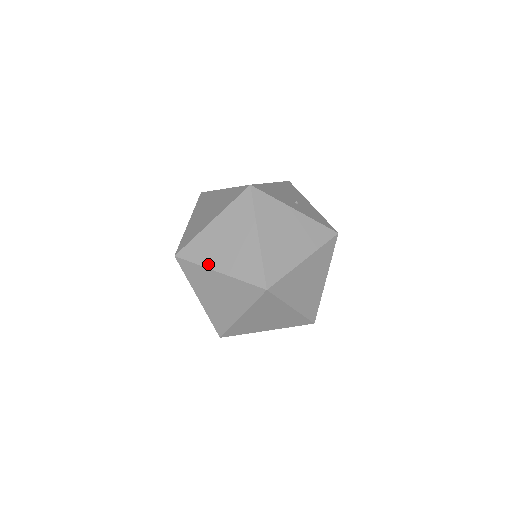
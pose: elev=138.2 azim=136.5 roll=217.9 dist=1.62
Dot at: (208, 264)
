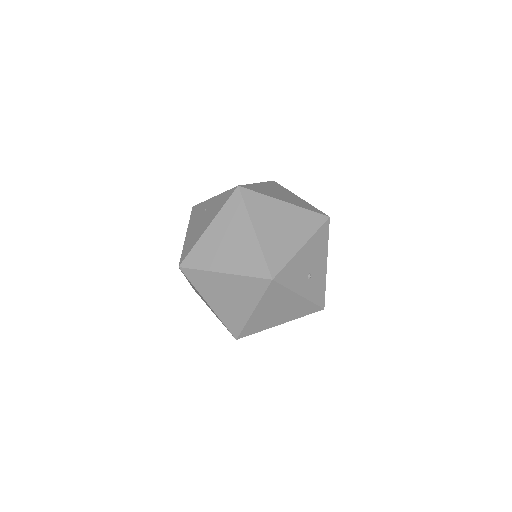
Dot at: (203, 294)
